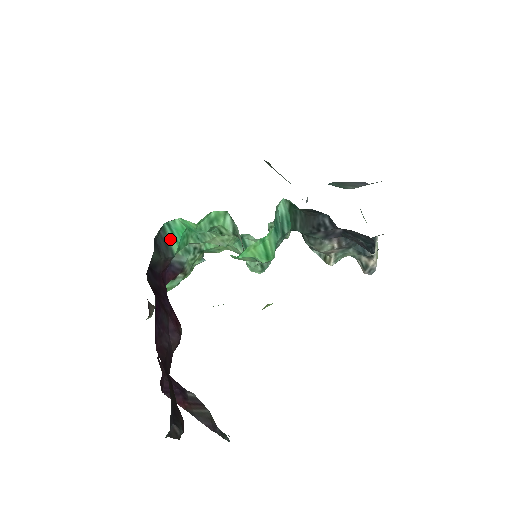
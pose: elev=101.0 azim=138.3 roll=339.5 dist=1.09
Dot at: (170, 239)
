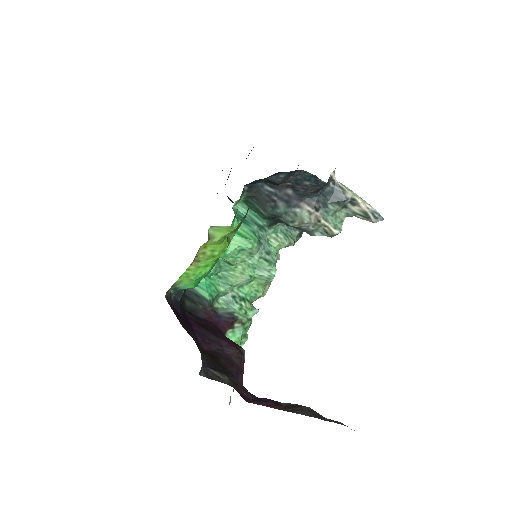
Dot at: (198, 291)
